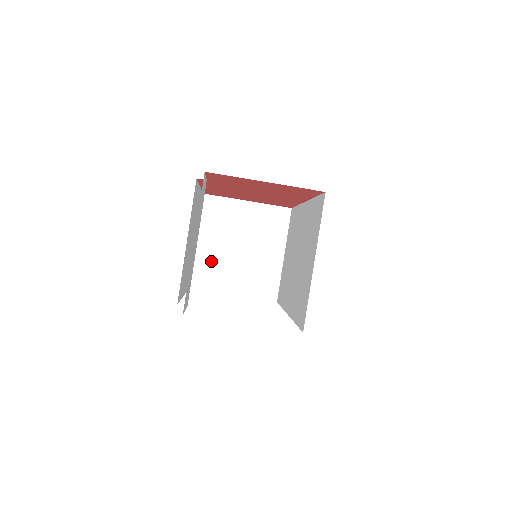
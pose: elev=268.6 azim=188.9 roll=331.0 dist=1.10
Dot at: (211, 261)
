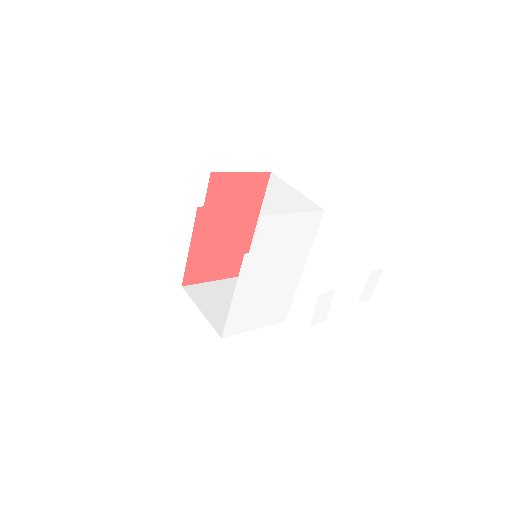
Dot at: (221, 317)
